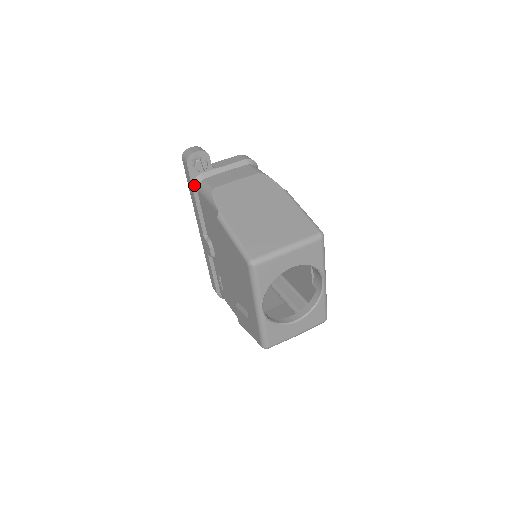
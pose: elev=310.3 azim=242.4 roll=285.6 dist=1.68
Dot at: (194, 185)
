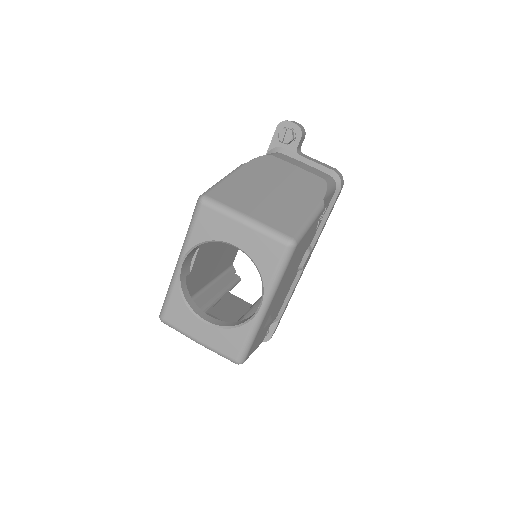
Dot at: (269, 153)
